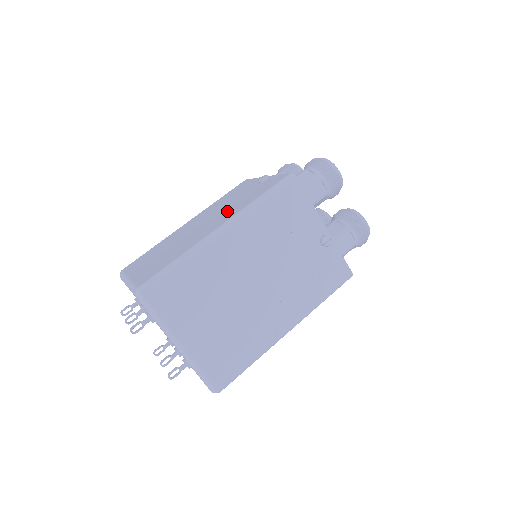
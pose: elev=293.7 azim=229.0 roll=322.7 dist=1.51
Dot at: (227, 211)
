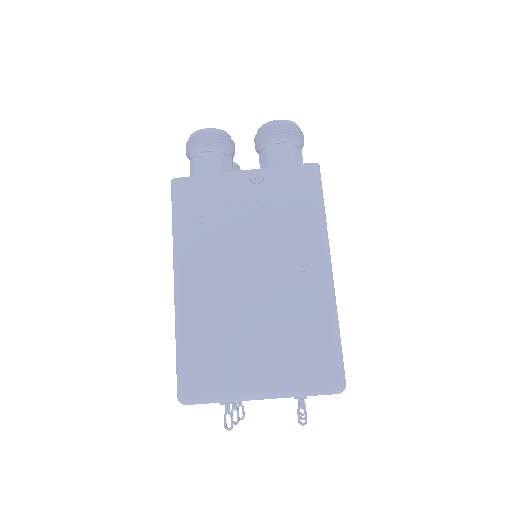
Dot at: occluded
